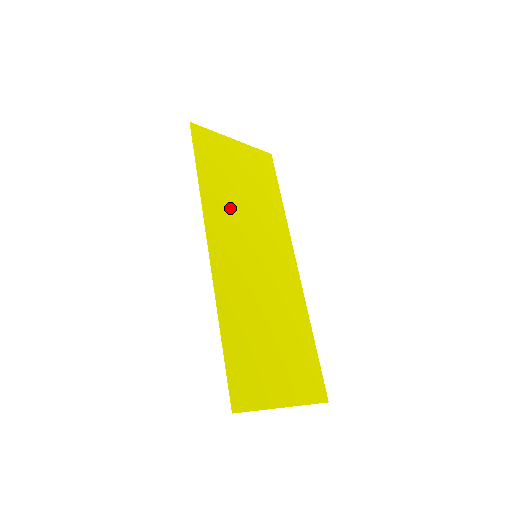
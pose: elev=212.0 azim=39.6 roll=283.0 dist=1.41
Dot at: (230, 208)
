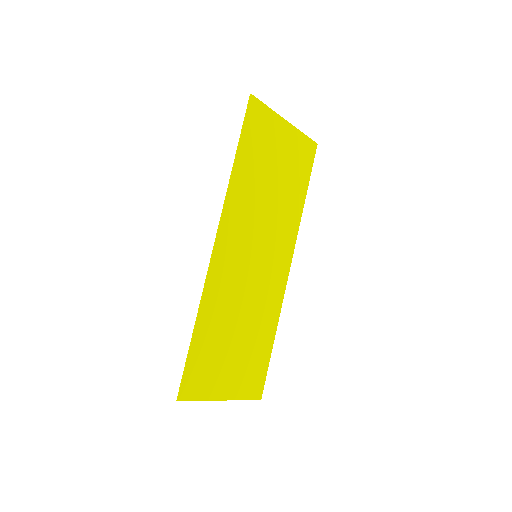
Dot at: (252, 202)
